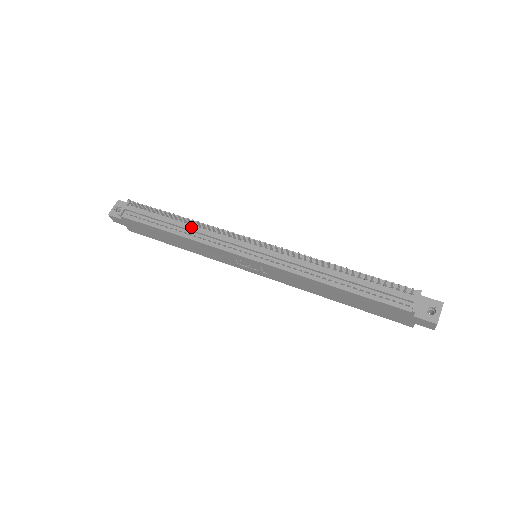
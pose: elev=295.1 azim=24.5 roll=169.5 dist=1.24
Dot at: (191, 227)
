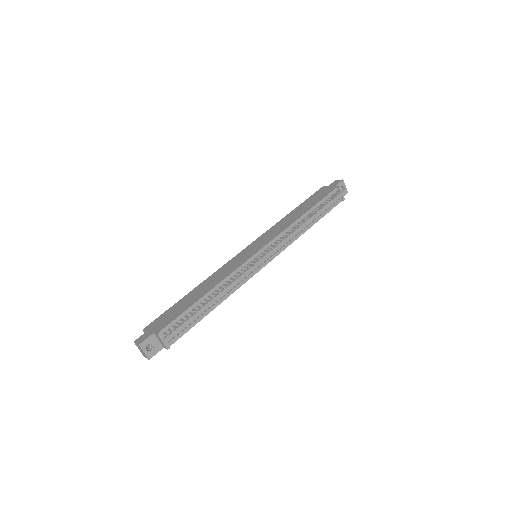
Dot at: (222, 292)
